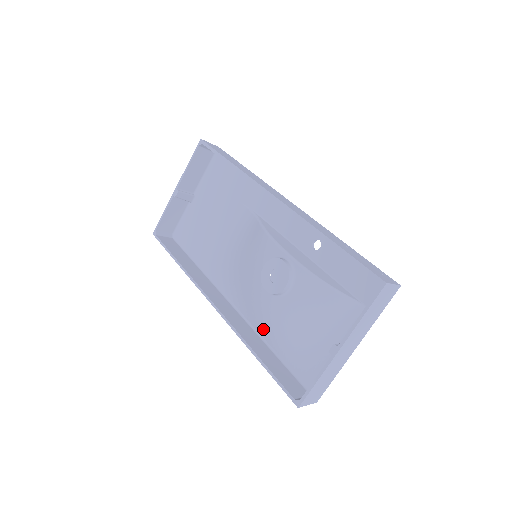
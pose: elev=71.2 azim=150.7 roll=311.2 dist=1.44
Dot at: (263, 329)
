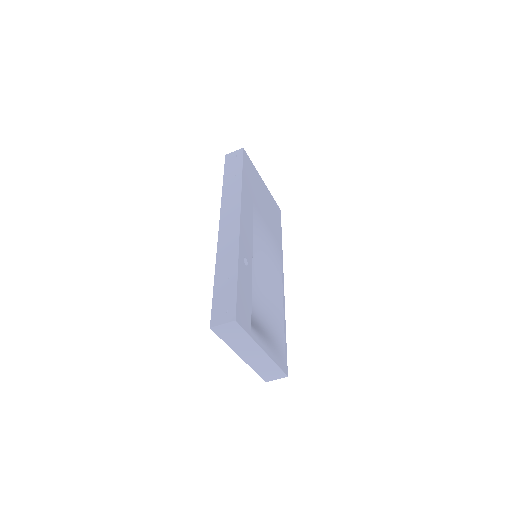
Dot at: (274, 312)
